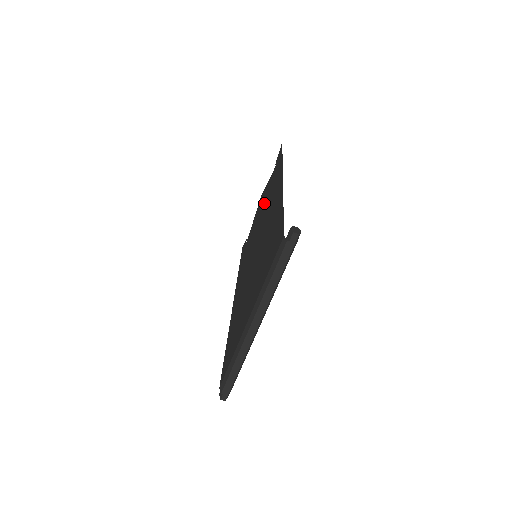
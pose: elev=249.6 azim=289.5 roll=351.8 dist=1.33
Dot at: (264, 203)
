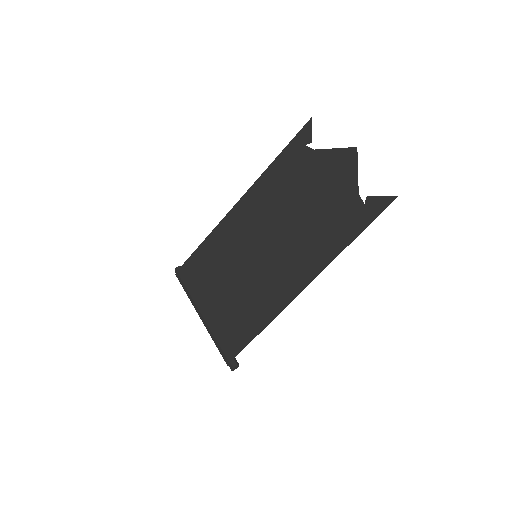
Dot at: (319, 208)
